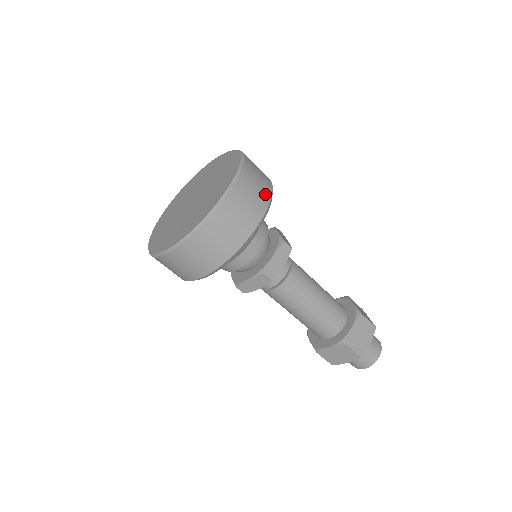
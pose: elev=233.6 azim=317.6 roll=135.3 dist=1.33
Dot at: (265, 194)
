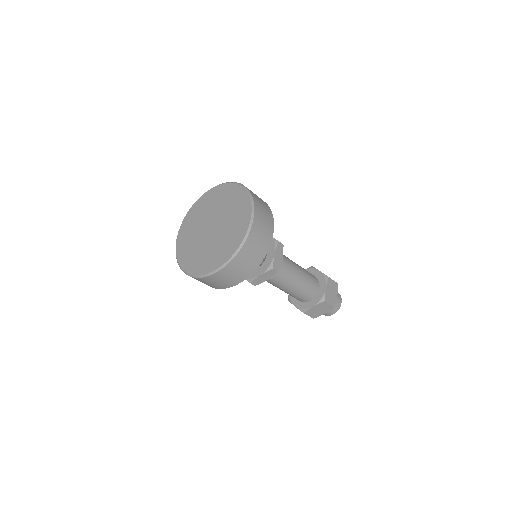
Dot at: (255, 262)
